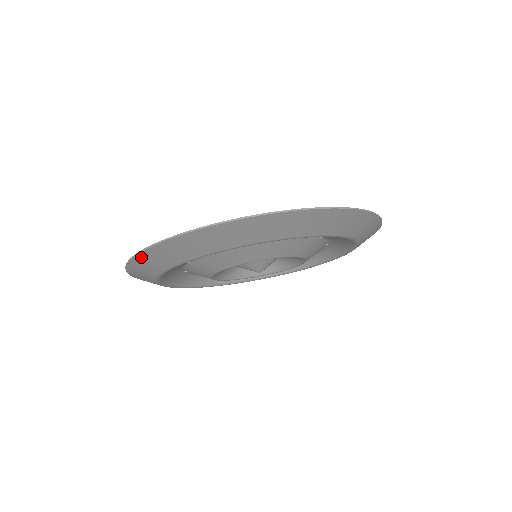
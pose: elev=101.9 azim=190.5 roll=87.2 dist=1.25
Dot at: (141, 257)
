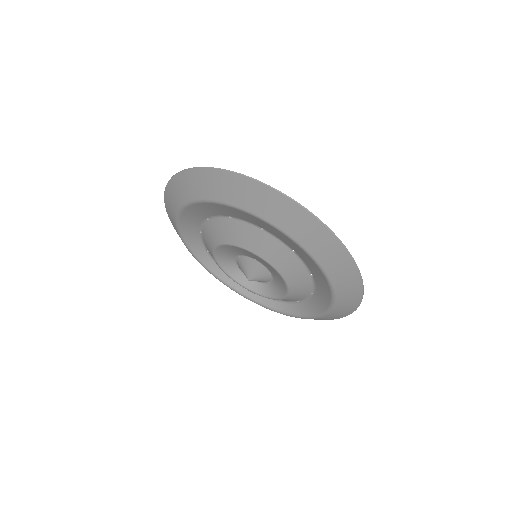
Dot at: (184, 175)
